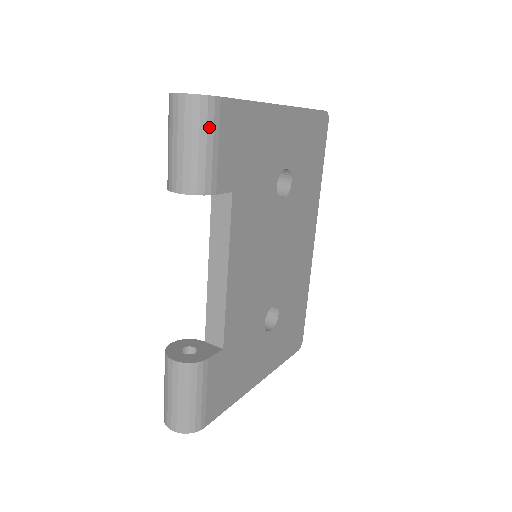
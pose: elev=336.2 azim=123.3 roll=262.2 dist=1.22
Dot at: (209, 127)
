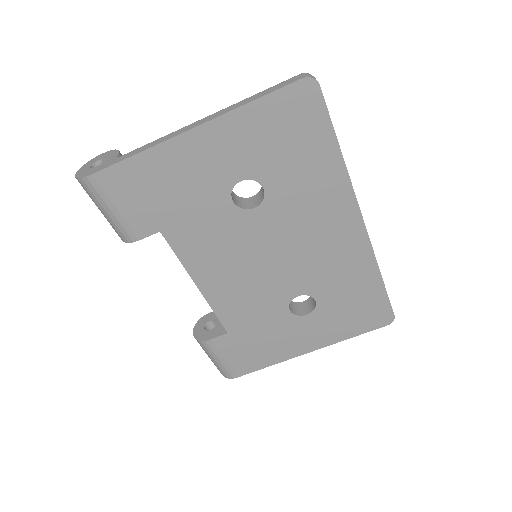
Dot at: (98, 199)
